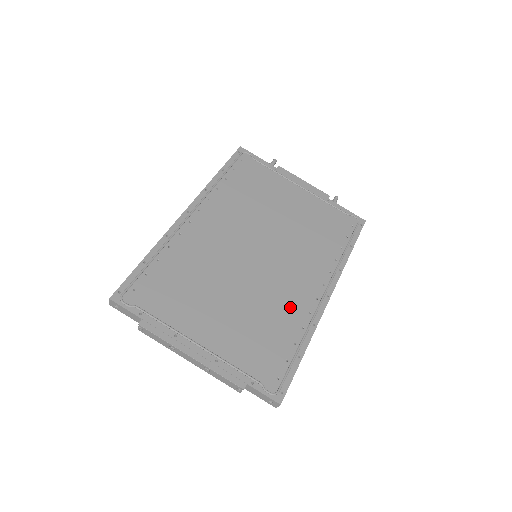
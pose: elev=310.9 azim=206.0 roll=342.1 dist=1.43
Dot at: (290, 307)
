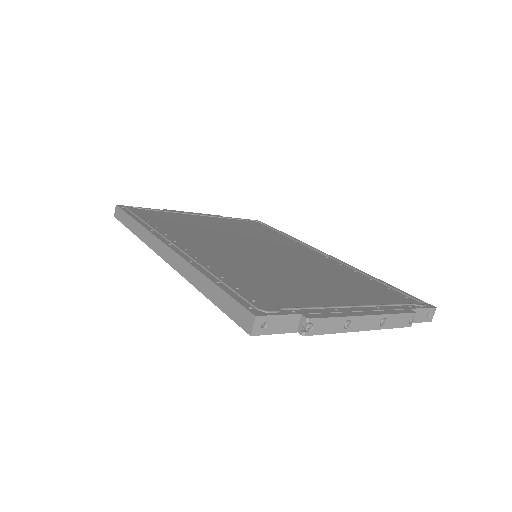
Dot at: (330, 266)
